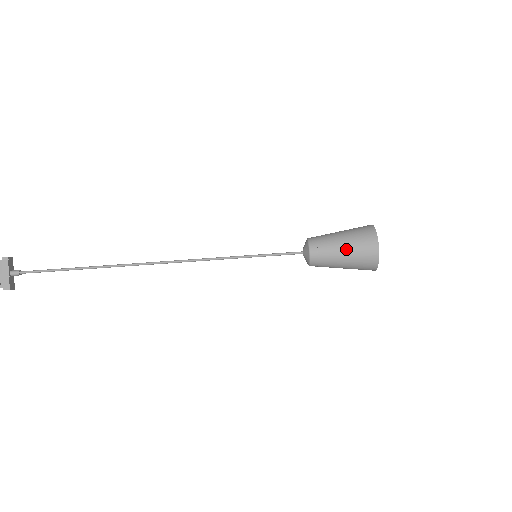
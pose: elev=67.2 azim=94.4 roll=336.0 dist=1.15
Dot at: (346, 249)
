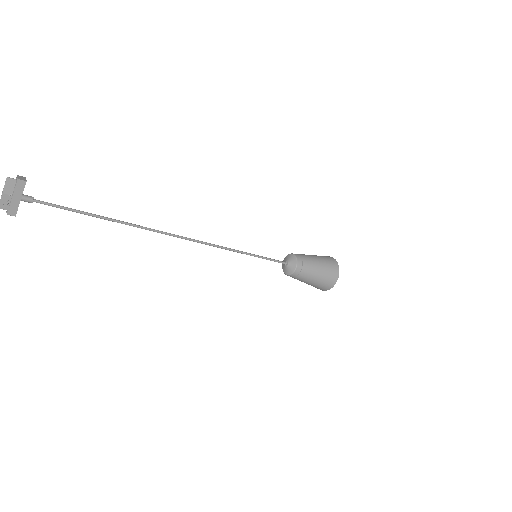
Dot at: (318, 277)
